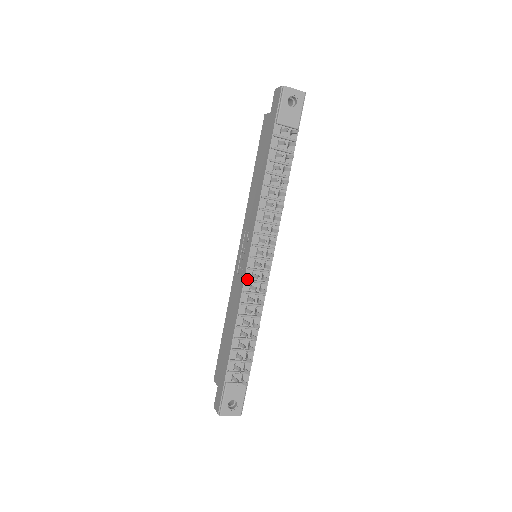
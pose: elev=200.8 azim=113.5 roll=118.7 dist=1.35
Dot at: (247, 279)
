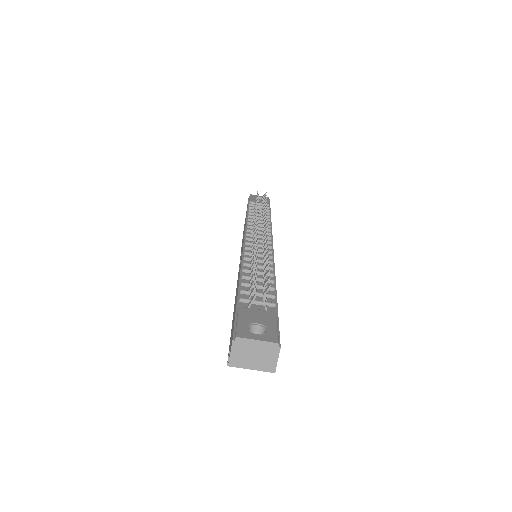
Dot at: (246, 247)
